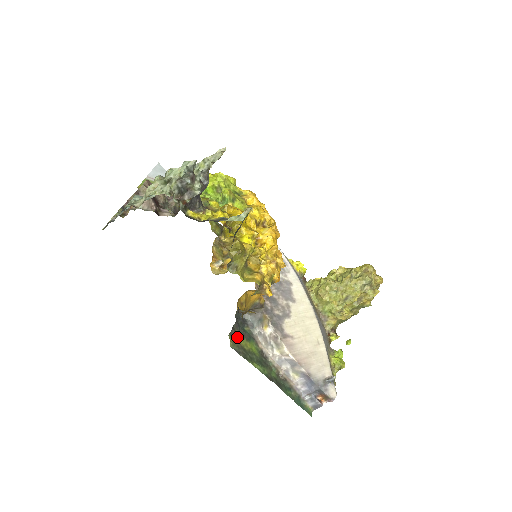
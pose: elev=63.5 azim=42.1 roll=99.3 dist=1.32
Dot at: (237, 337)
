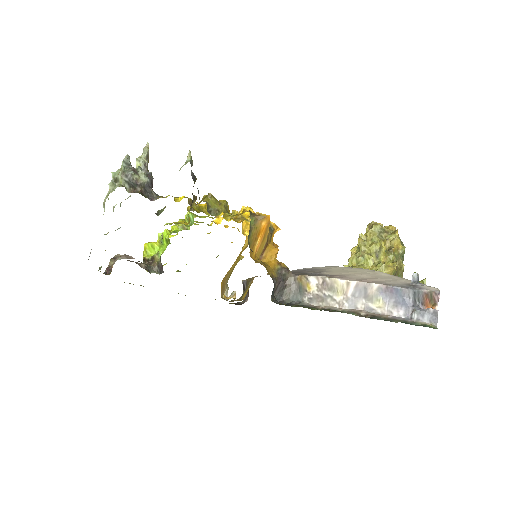
Dot at: occluded
